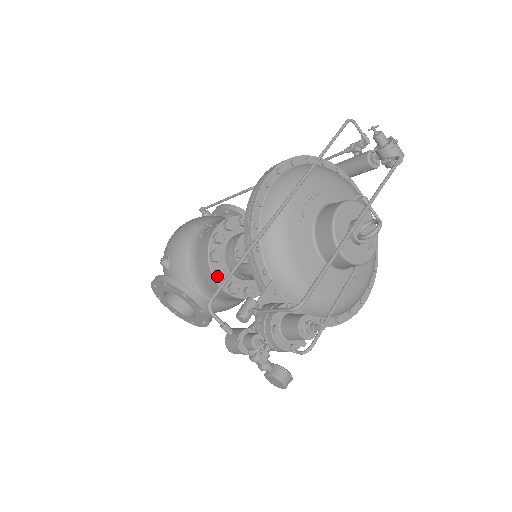
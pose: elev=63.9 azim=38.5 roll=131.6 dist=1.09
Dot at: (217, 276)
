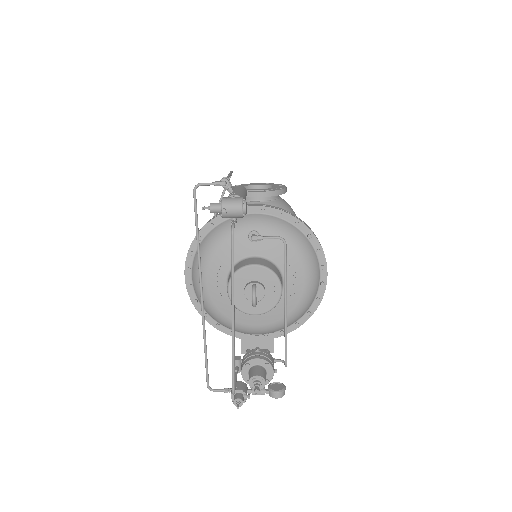
Dot at: occluded
